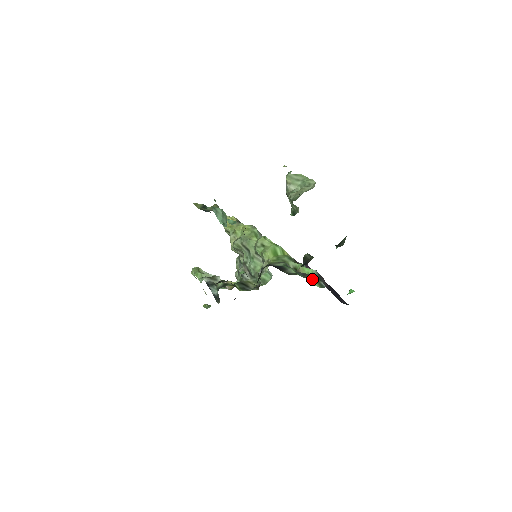
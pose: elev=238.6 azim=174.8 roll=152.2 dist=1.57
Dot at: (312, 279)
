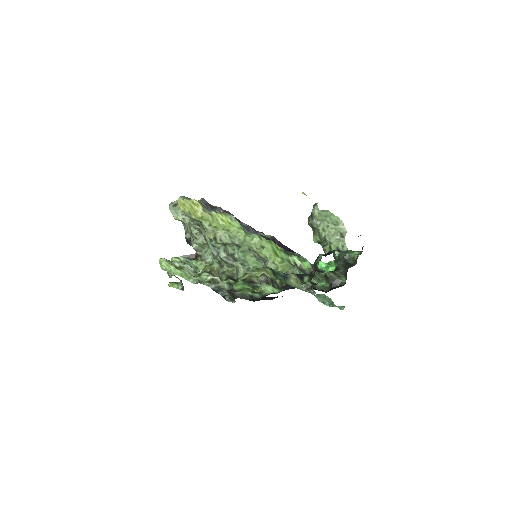
Dot at: (316, 275)
